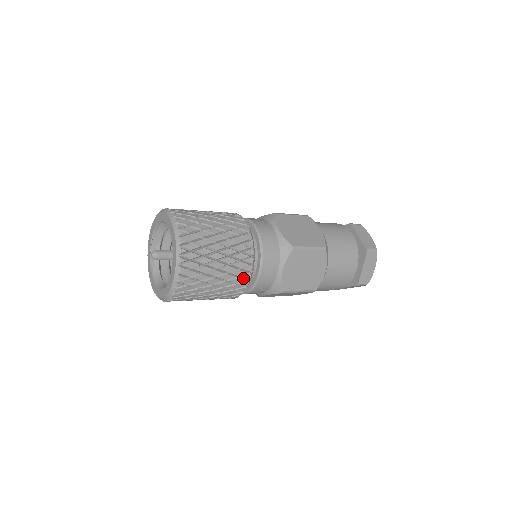
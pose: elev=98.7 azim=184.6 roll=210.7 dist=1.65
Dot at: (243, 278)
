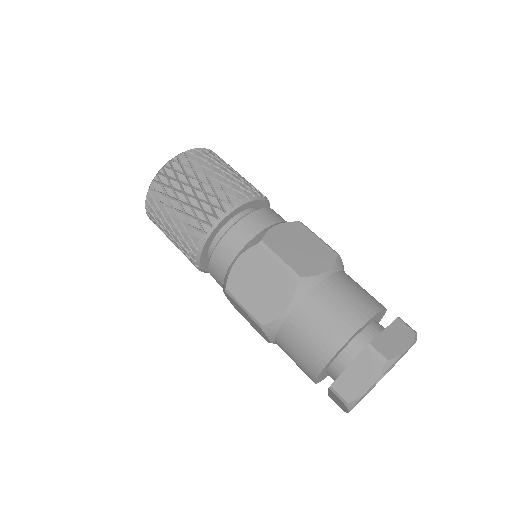
Dot at: (197, 234)
